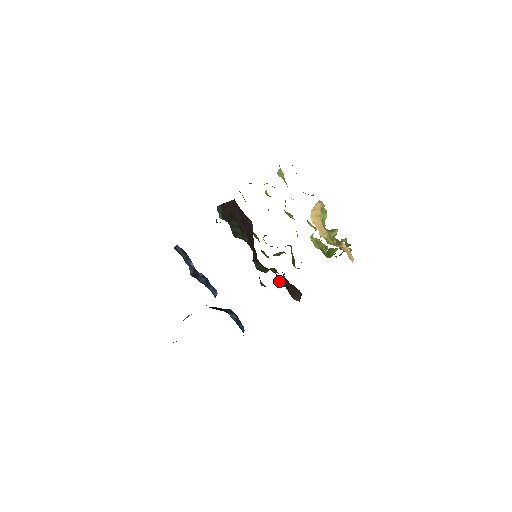
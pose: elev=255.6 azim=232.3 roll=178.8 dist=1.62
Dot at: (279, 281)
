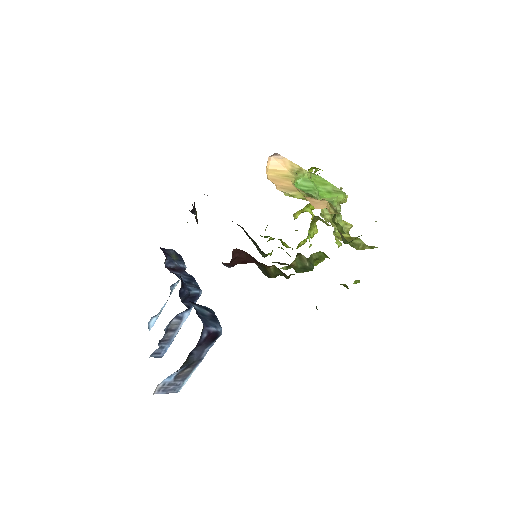
Dot at: occluded
